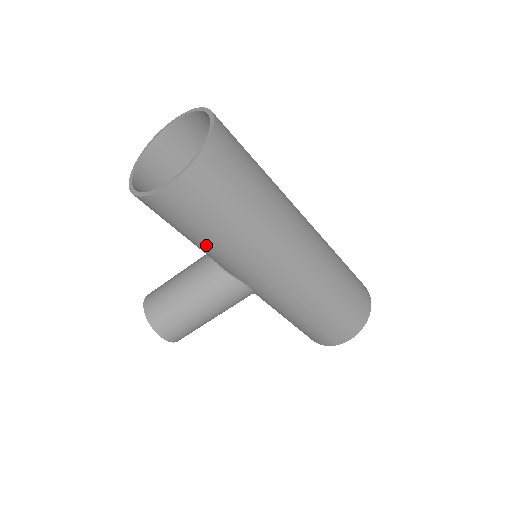
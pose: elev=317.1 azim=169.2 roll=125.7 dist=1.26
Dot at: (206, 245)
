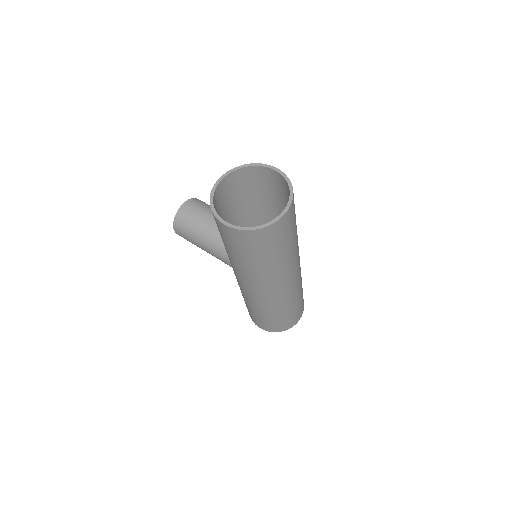
Dot at: occluded
